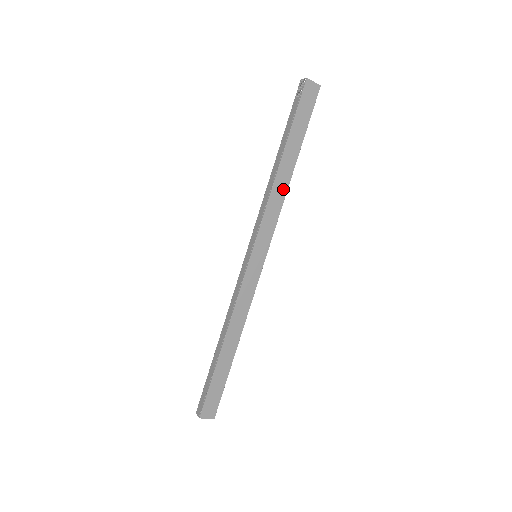
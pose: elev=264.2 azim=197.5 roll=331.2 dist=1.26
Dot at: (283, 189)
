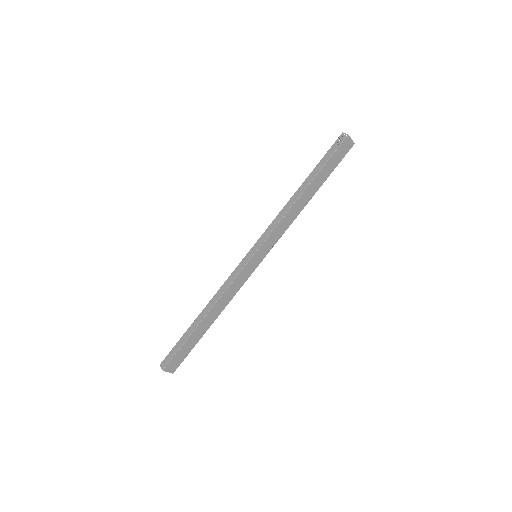
Dot at: (297, 212)
